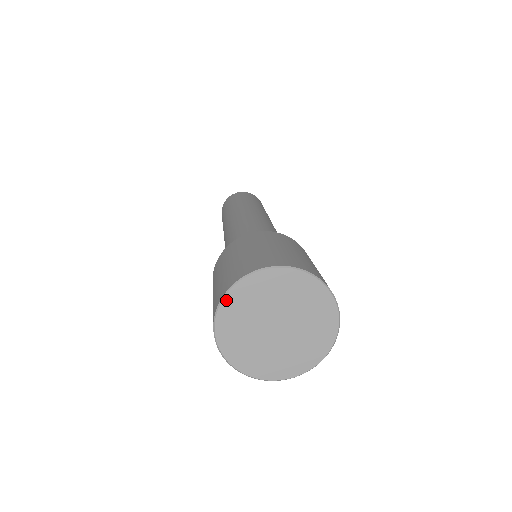
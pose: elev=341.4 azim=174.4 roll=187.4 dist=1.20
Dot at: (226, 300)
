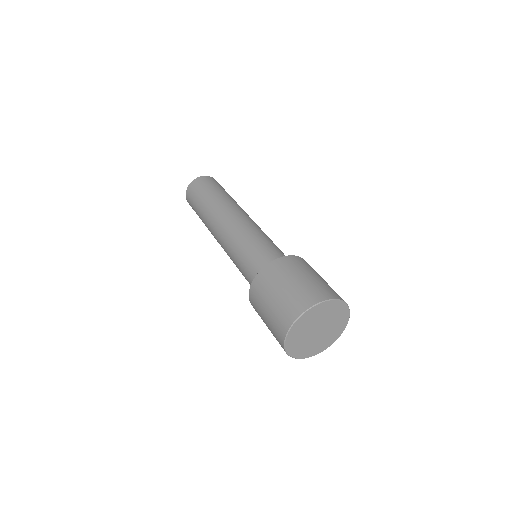
Dot at: (287, 349)
